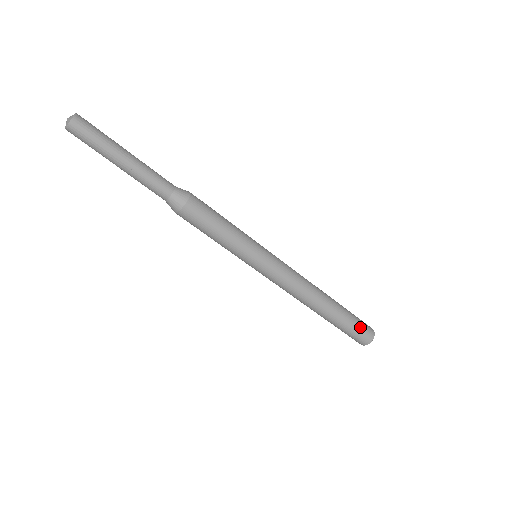
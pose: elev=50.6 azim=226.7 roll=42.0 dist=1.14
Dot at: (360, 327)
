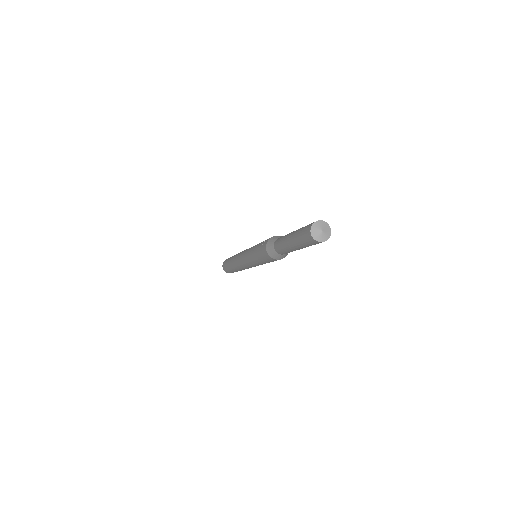
Dot at: occluded
